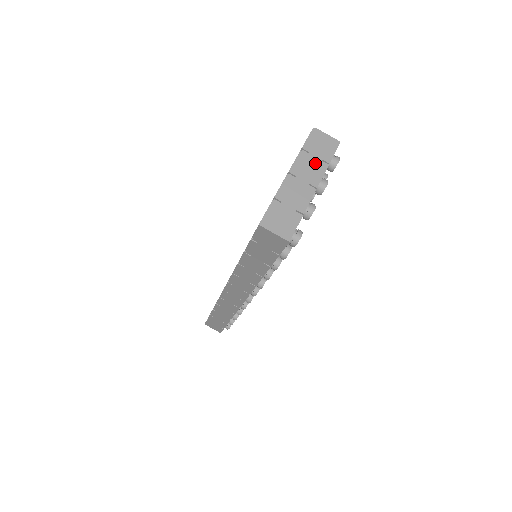
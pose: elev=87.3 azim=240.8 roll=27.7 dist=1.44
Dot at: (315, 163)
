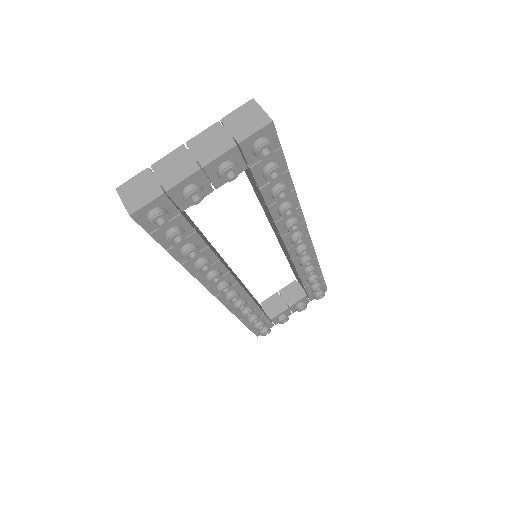
Dot at: (222, 139)
